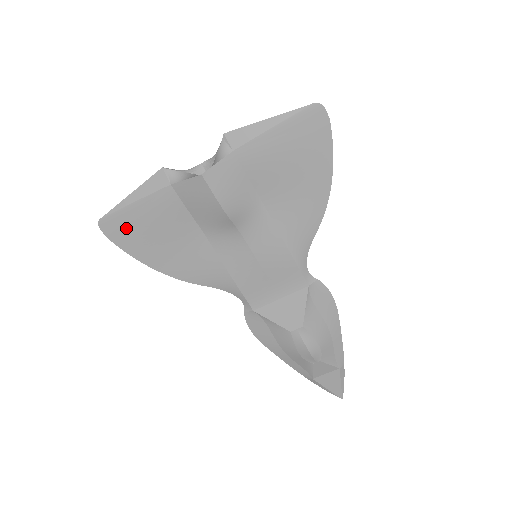
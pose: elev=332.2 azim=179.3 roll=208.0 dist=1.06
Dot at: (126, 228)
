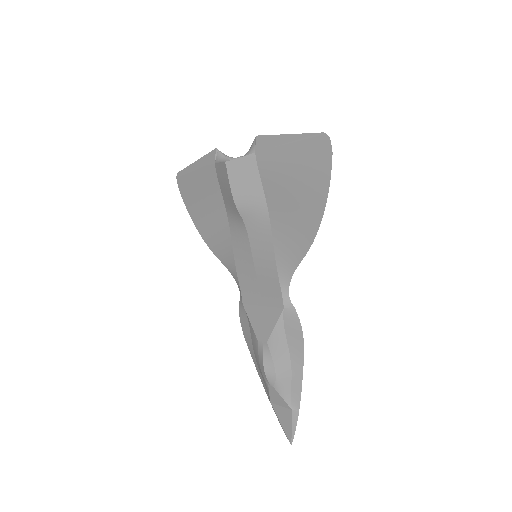
Dot at: (188, 186)
